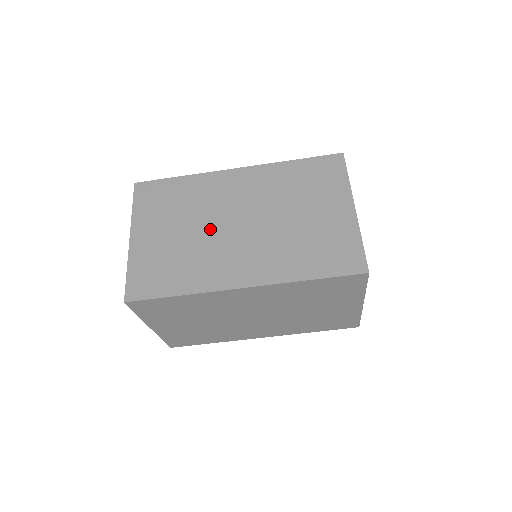
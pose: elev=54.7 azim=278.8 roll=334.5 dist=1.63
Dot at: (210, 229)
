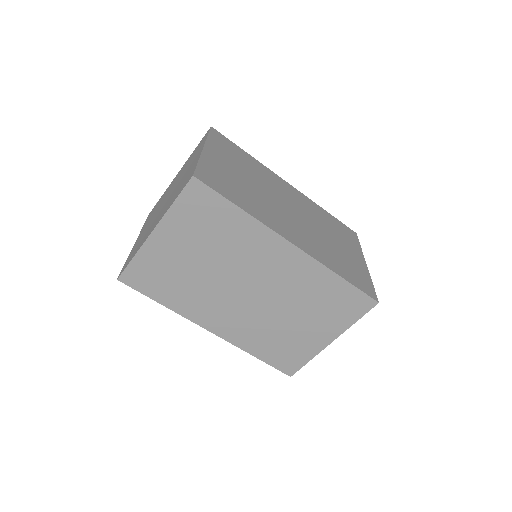
Dot at: (269, 195)
